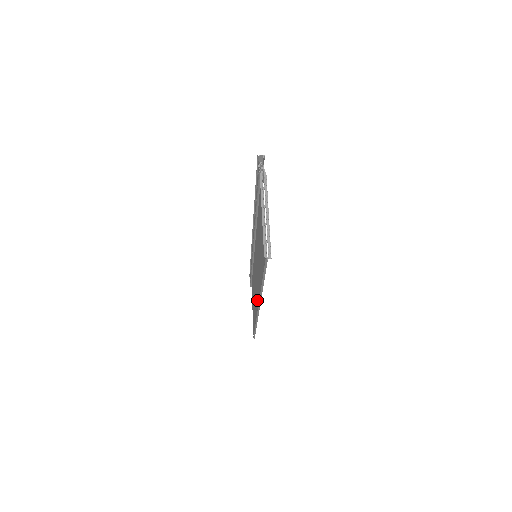
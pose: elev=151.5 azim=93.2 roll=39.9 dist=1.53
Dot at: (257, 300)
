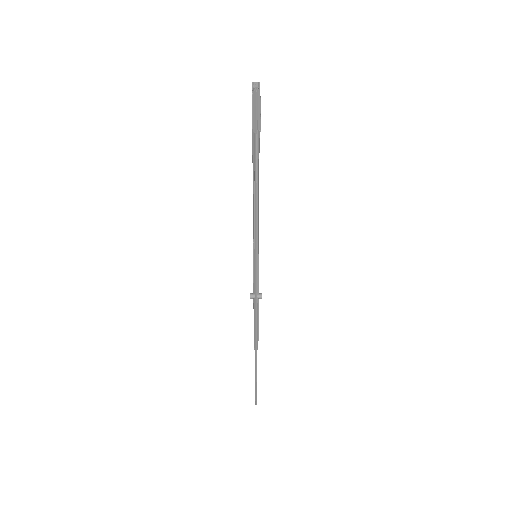
Dot at: occluded
